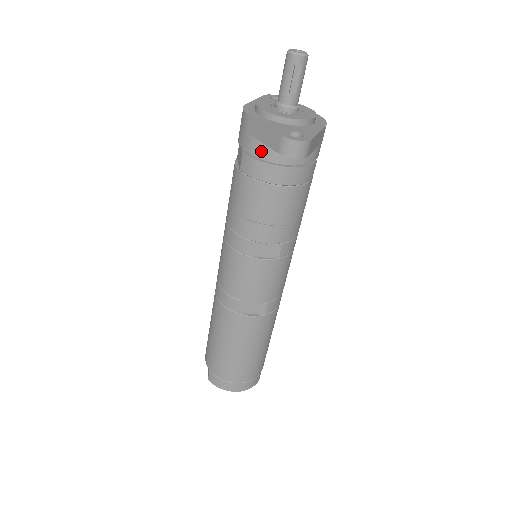
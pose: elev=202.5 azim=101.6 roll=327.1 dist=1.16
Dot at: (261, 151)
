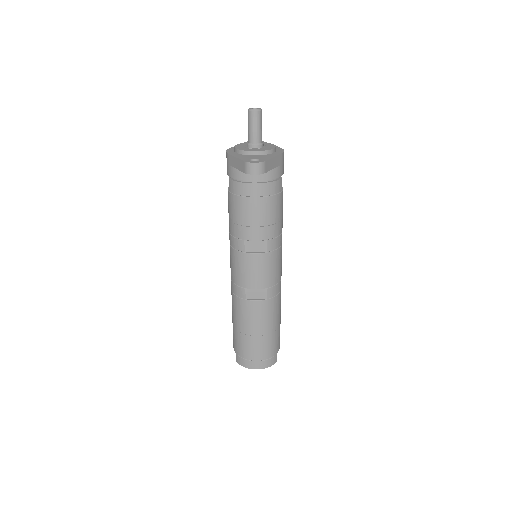
Dot at: (238, 175)
